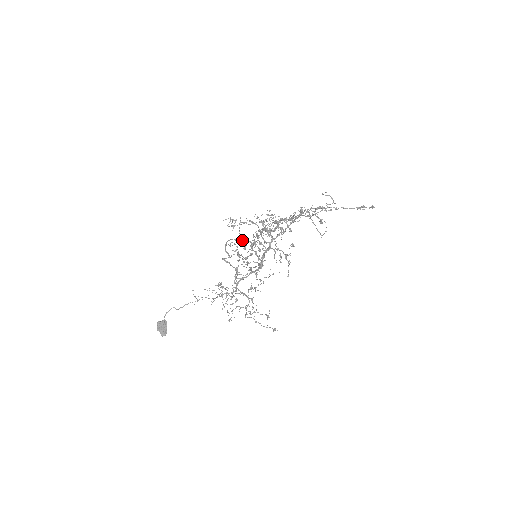
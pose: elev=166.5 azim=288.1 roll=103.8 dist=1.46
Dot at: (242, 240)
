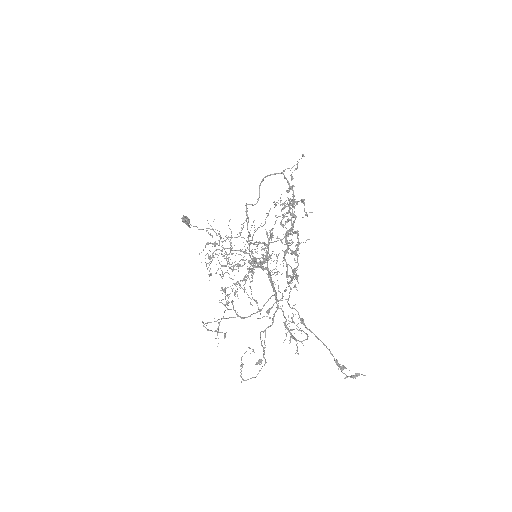
Dot at: (211, 275)
